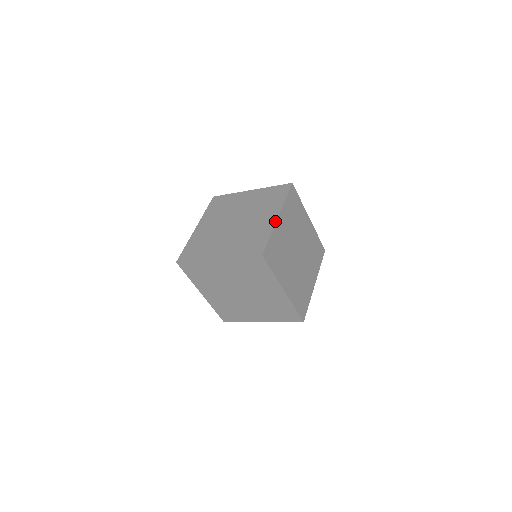
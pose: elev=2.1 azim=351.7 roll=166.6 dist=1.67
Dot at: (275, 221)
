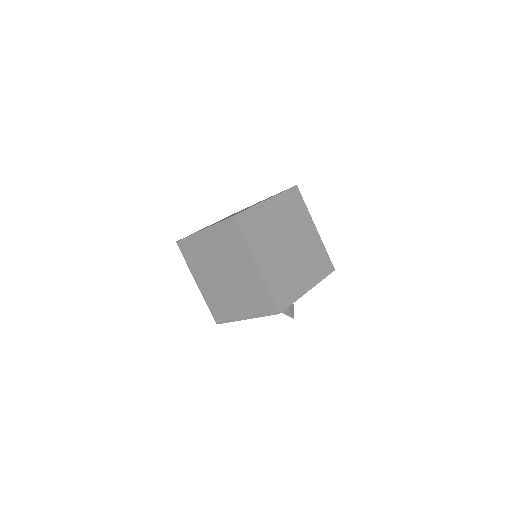
Dot at: (262, 201)
